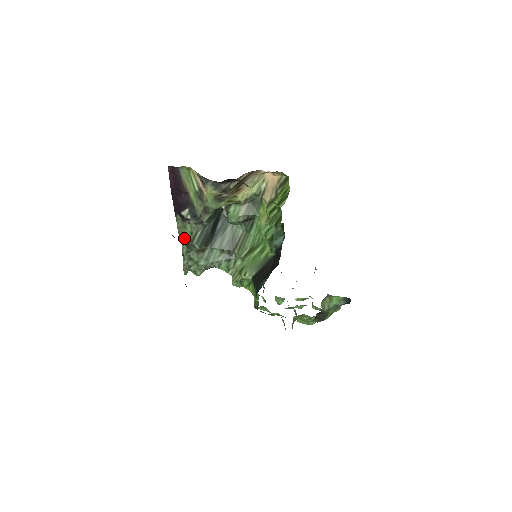
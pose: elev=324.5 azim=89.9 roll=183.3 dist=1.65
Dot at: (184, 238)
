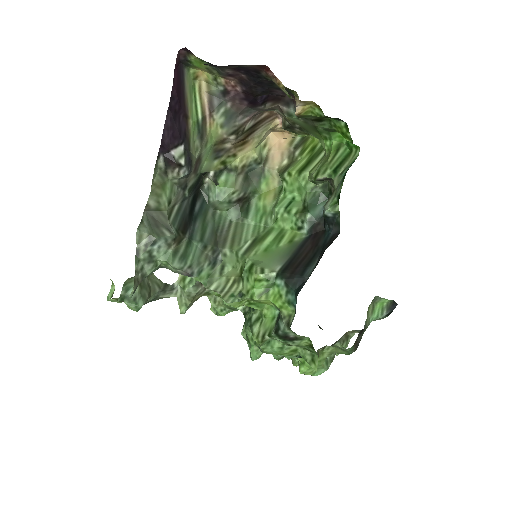
Dot at: (153, 212)
